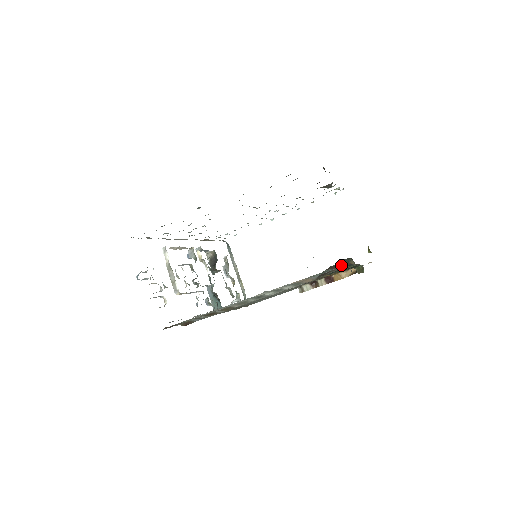
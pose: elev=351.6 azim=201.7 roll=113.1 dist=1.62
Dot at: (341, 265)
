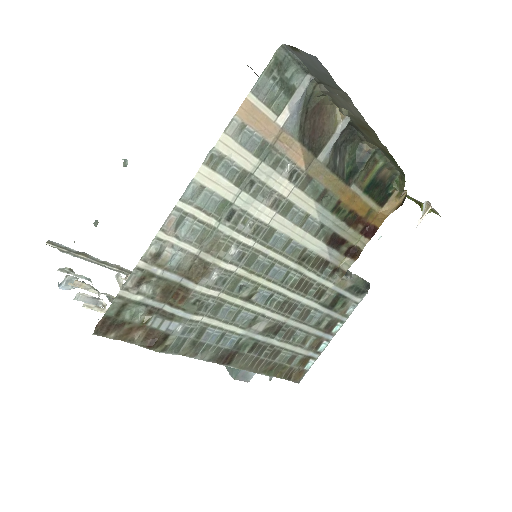
Dot at: (317, 86)
